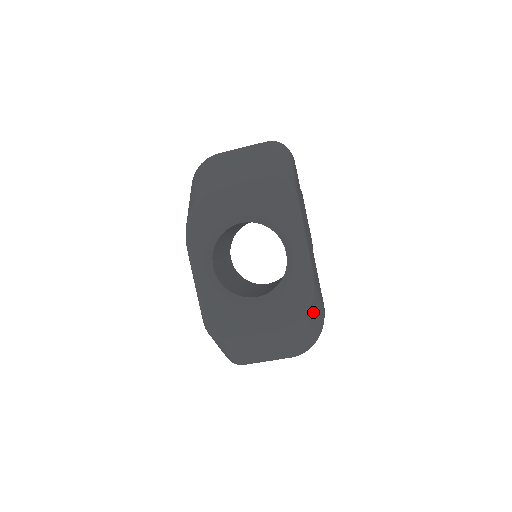
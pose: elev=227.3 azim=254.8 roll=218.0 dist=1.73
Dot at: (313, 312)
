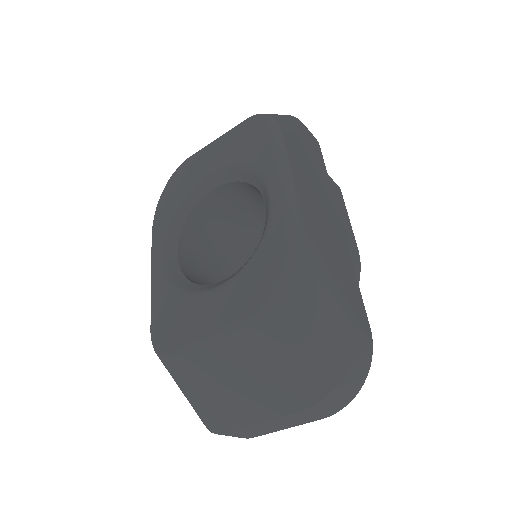
Dot at: (309, 293)
